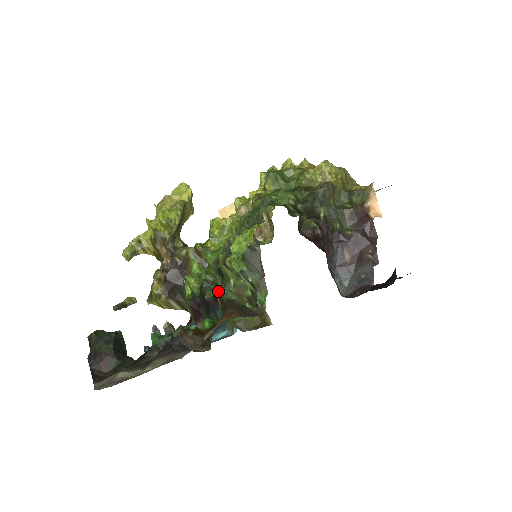
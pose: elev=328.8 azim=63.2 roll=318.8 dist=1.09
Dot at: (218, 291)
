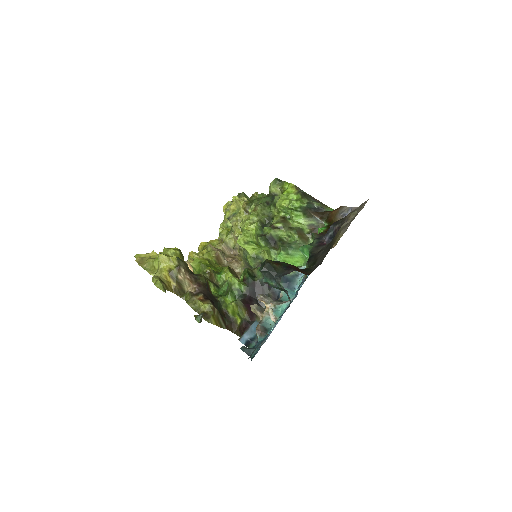
Dot at: occluded
